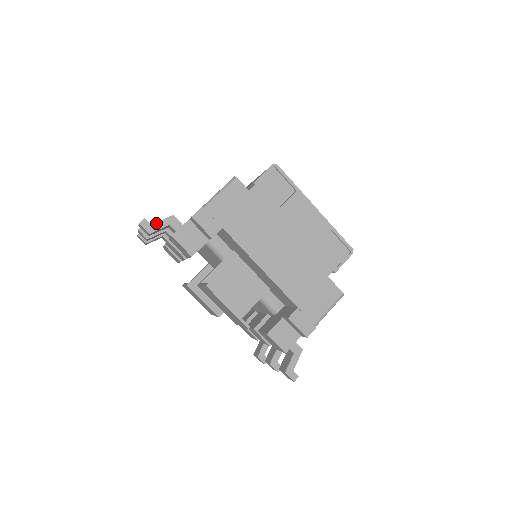
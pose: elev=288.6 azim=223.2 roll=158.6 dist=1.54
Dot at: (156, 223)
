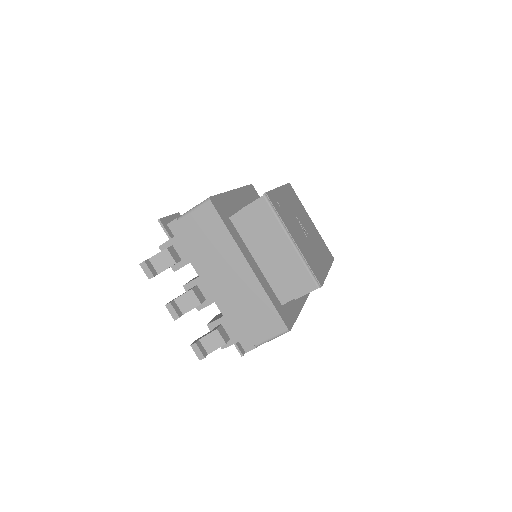
Dot at: occluded
